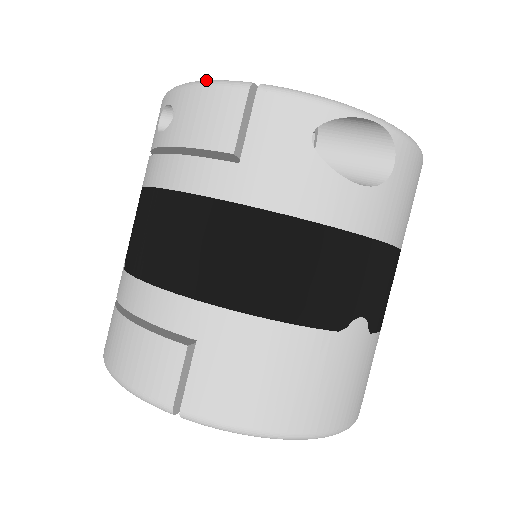
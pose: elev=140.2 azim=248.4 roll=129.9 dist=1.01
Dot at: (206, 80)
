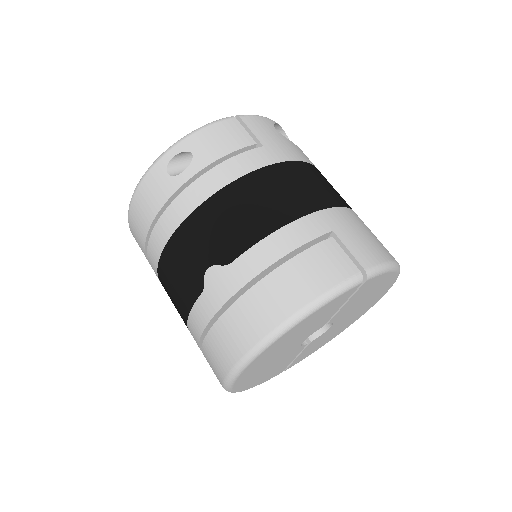
Dot at: (199, 128)
